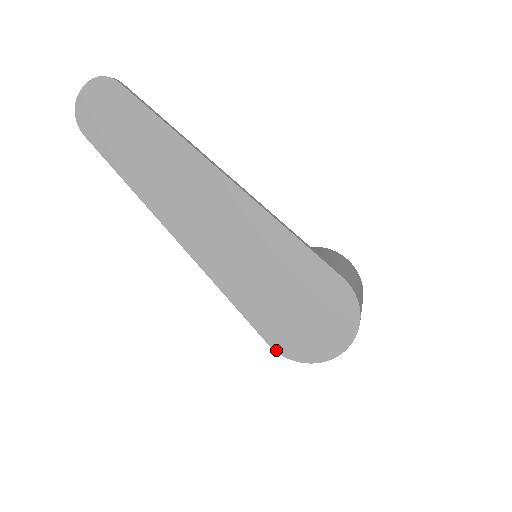
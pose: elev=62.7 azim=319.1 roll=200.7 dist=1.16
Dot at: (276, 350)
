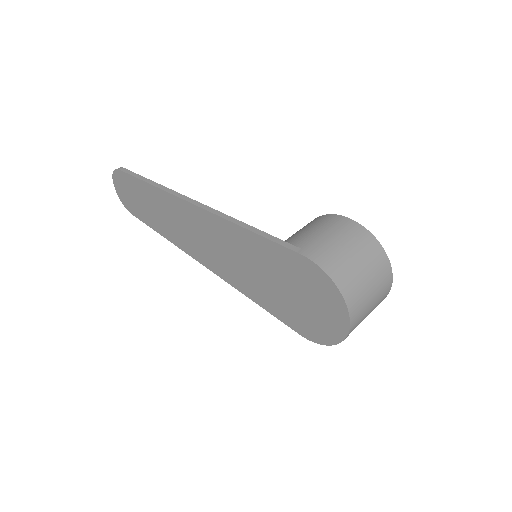
Dot at: (307, 338)
